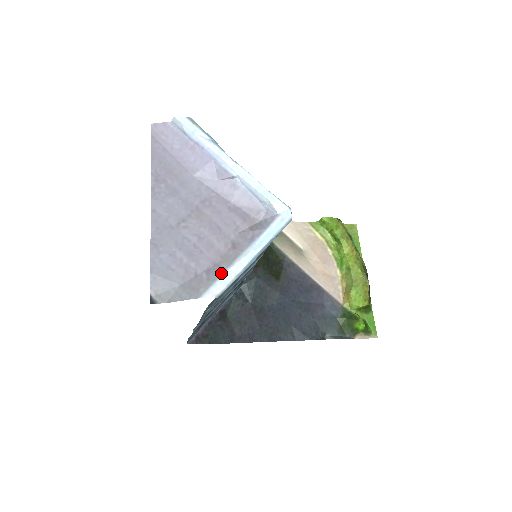
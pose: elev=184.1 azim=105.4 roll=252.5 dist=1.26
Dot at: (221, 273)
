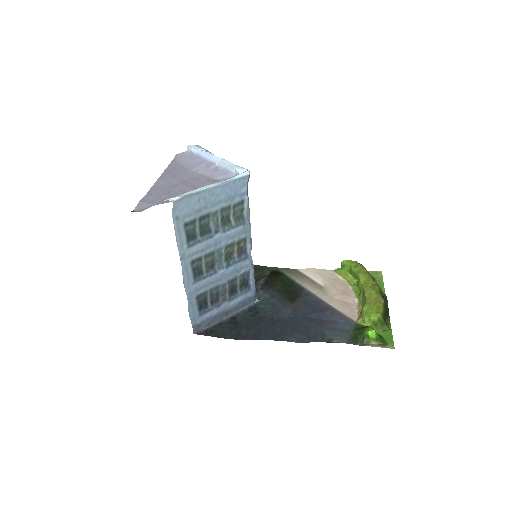
Dot at: (183, 194)
